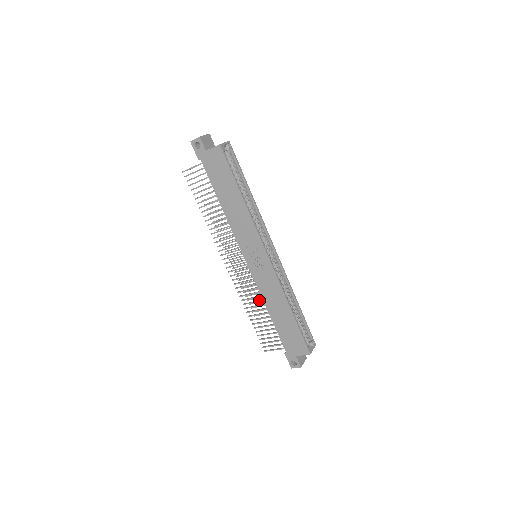
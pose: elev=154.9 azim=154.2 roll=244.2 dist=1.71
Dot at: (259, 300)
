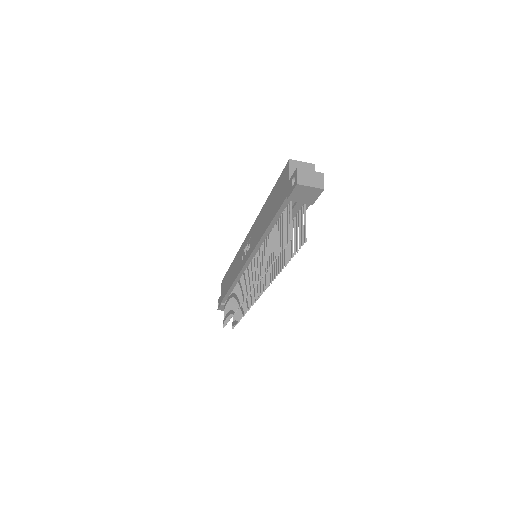
Dot at: (264, 249)
